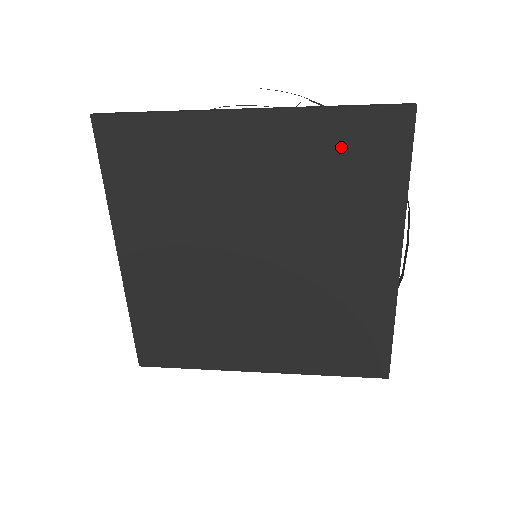
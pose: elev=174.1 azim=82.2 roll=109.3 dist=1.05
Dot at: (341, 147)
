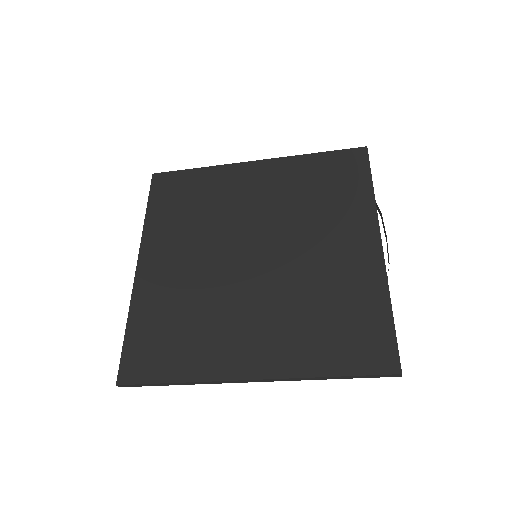
Dot at: (320, 173)
